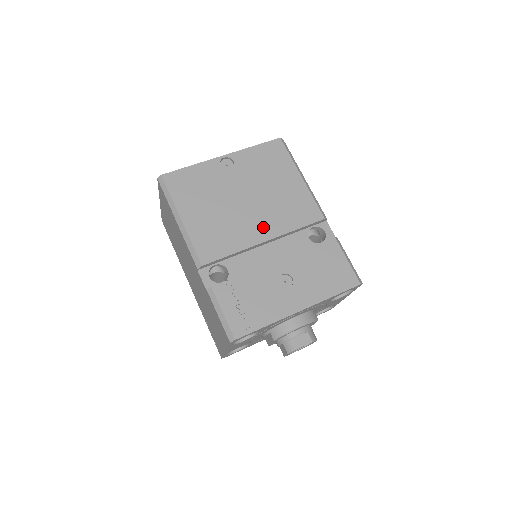
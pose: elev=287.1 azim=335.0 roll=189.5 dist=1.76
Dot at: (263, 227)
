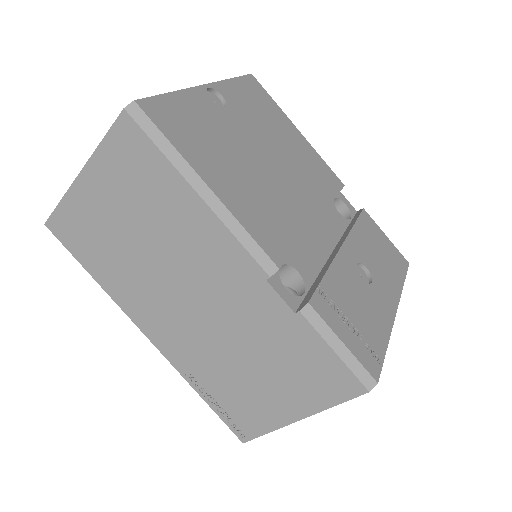
Dot at: (305, 198)
